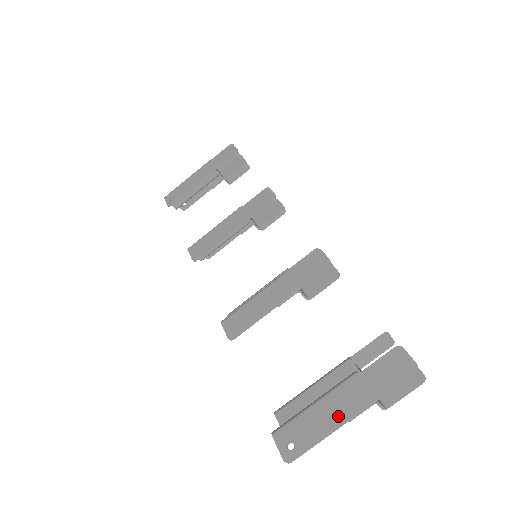
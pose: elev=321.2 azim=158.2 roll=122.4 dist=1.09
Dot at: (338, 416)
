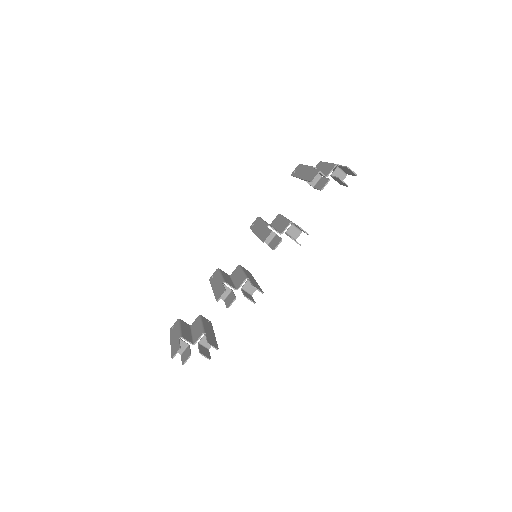
Dot at: (172, 338)
